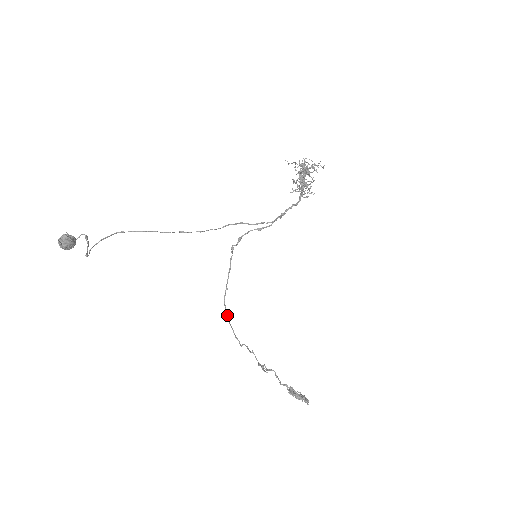
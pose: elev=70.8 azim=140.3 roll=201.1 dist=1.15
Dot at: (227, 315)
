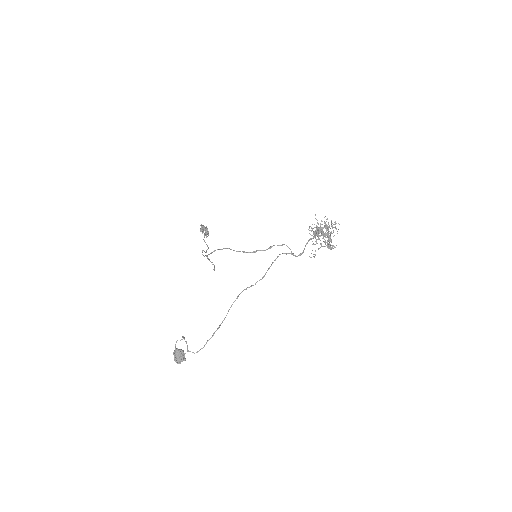
Dot at: occluded
